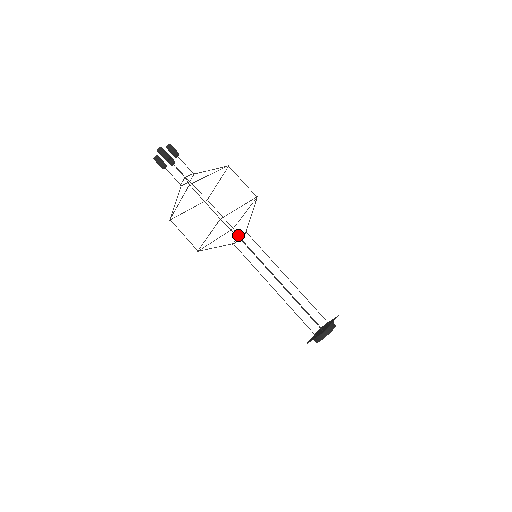
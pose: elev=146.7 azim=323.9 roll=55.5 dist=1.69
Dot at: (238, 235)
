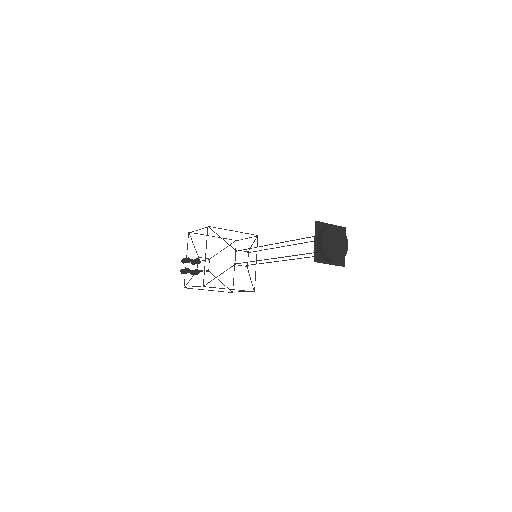
Dot at: (248, 272)
